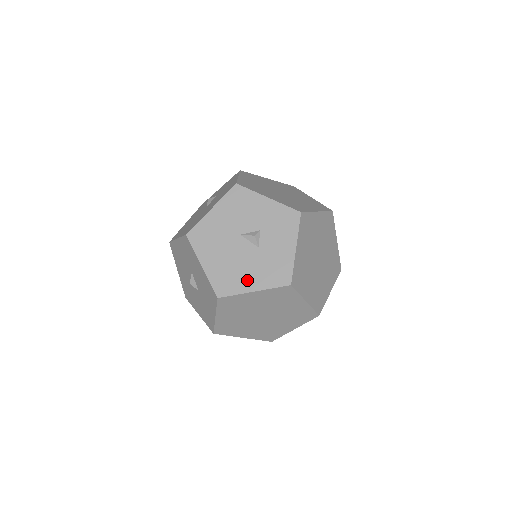
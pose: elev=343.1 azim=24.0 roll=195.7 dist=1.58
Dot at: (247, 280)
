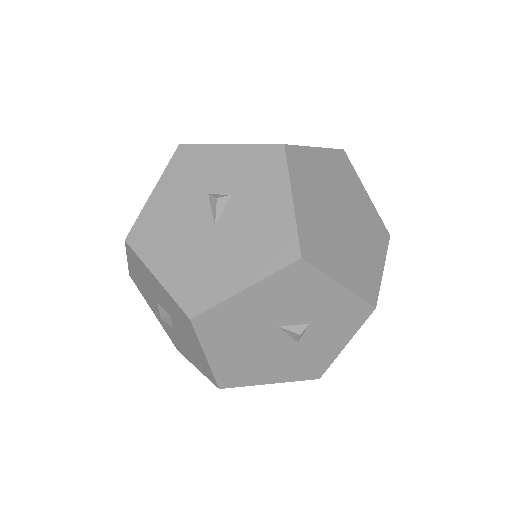
Dot at: (267, 374)
